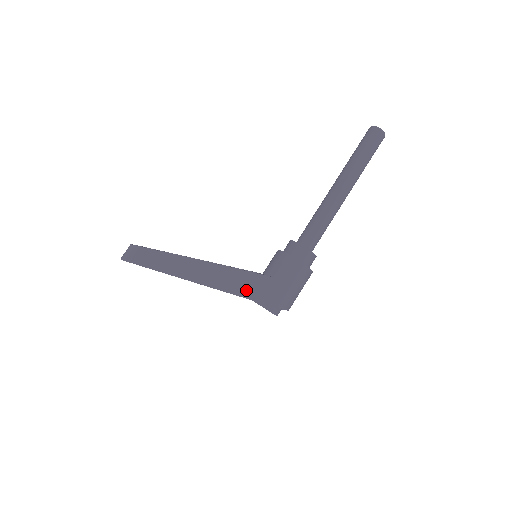
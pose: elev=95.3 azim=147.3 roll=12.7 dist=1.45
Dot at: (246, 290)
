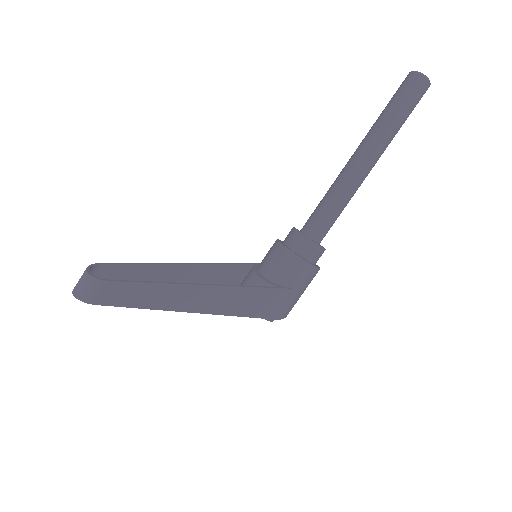
Dot at: (249, 308)
